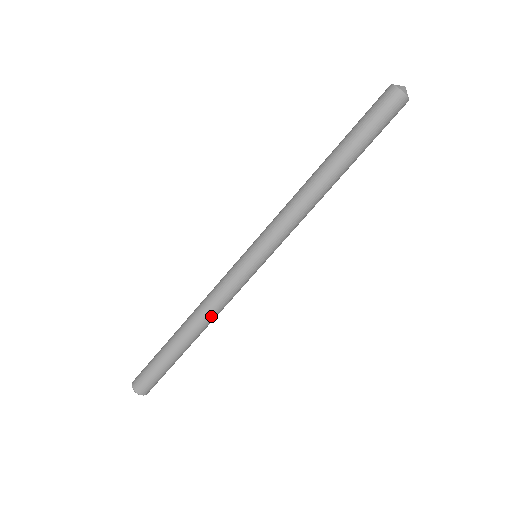
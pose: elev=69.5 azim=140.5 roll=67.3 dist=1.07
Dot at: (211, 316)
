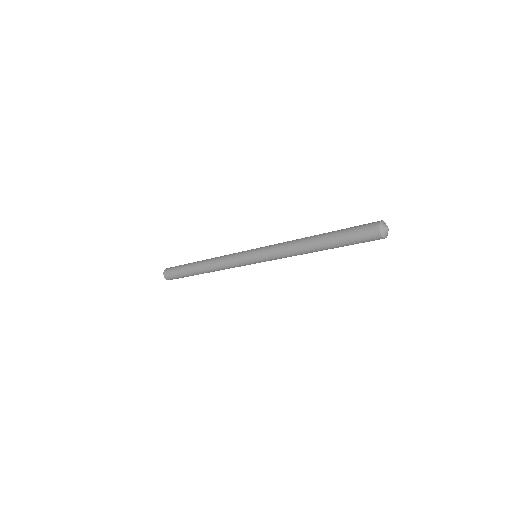
Dot at: (218, 270)
